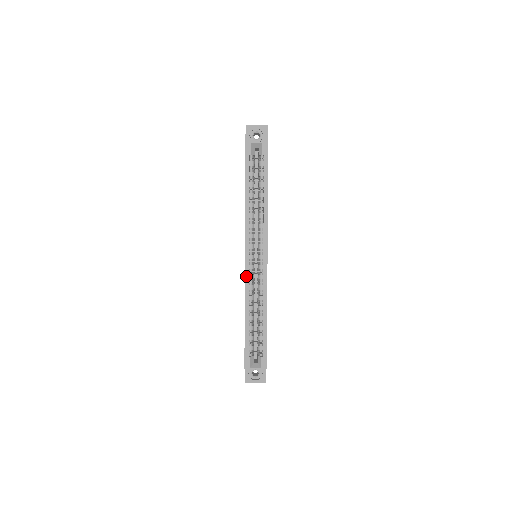
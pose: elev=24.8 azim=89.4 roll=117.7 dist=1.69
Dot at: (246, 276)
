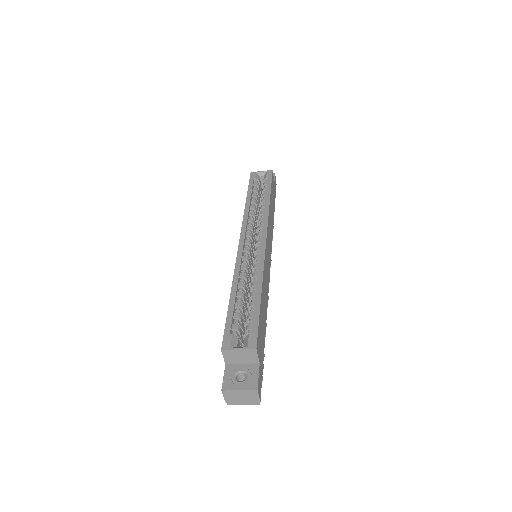
Dot at: (238, 255)
